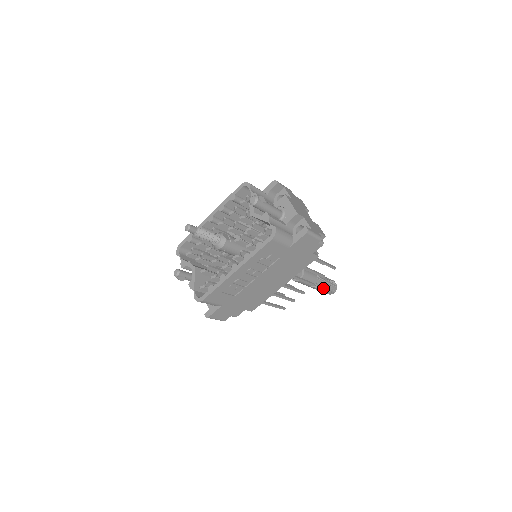
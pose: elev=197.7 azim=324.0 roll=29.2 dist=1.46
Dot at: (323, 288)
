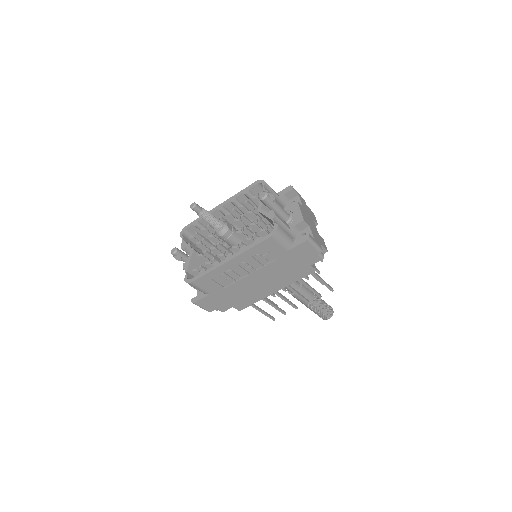
Dot at: (318, 310)
